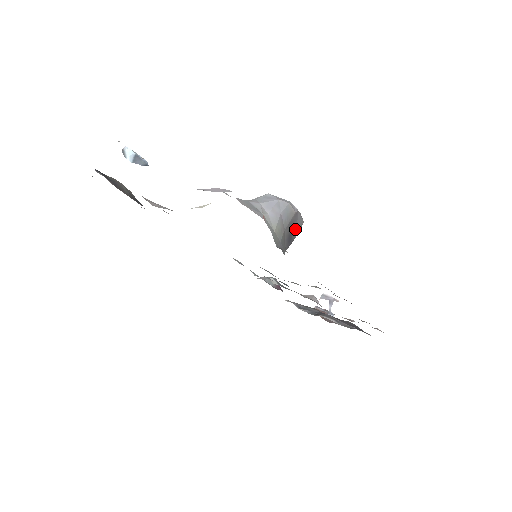
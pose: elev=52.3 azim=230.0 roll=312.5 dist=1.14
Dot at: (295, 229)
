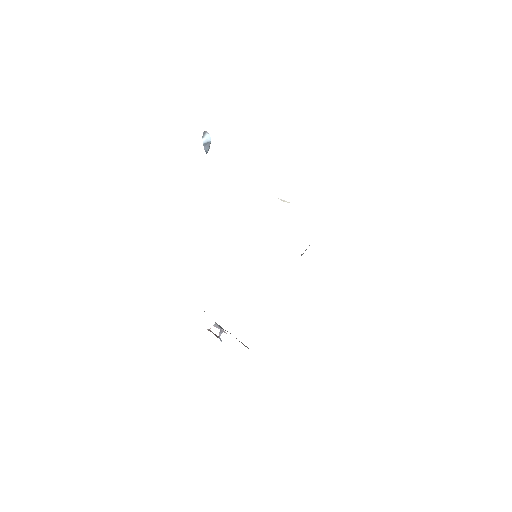
Dot at: occluded
